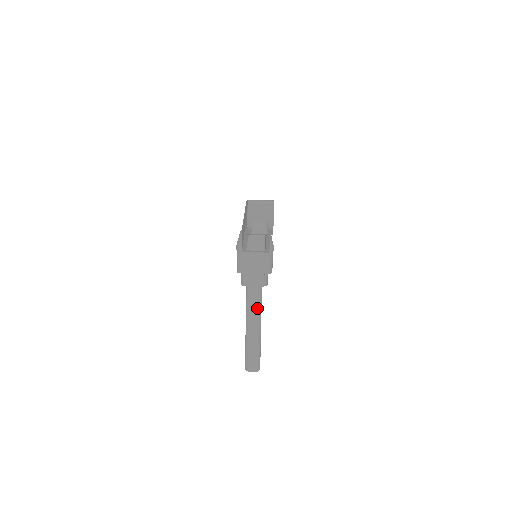
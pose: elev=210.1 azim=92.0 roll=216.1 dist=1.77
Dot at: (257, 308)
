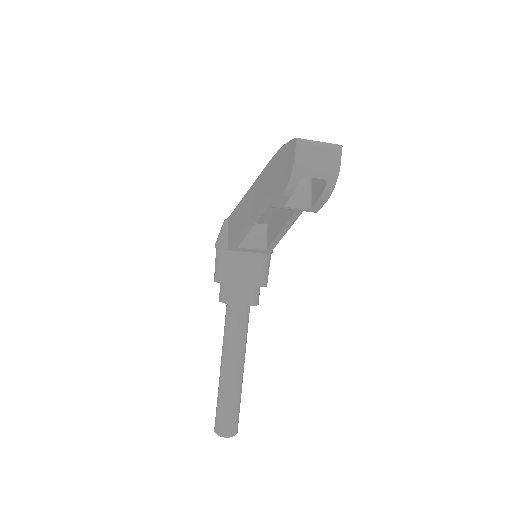
Dot at: (242, 338)
